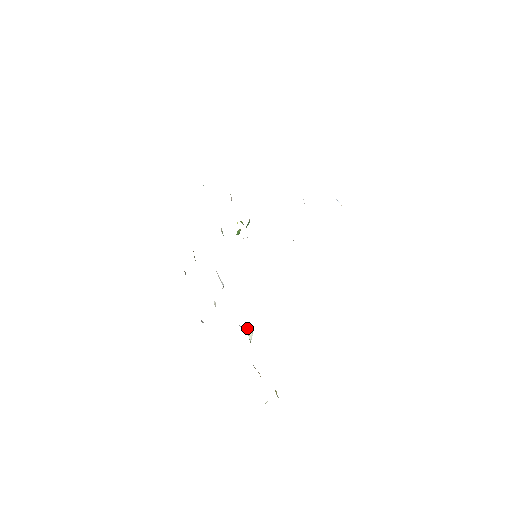
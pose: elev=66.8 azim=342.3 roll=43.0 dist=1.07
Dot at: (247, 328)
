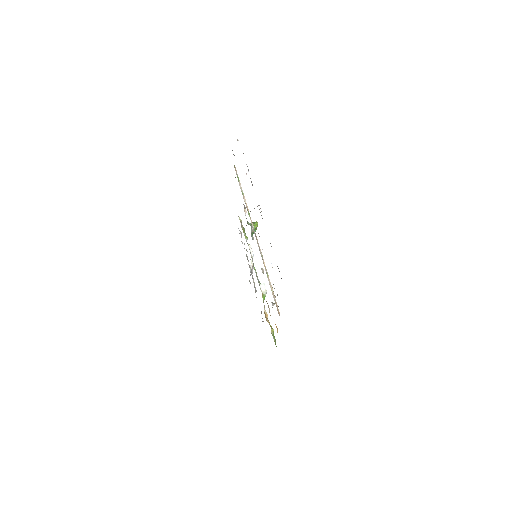
Dot at: (264, 287)
